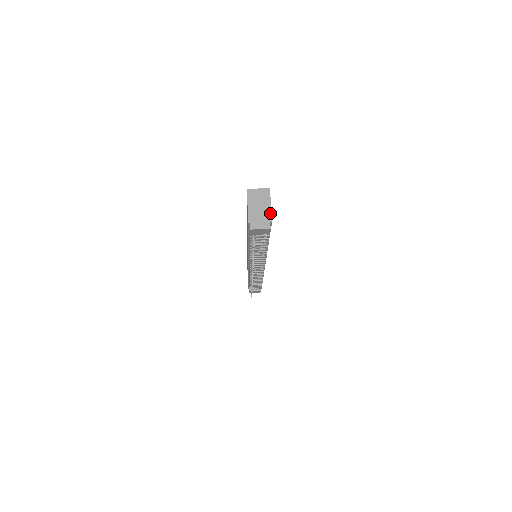
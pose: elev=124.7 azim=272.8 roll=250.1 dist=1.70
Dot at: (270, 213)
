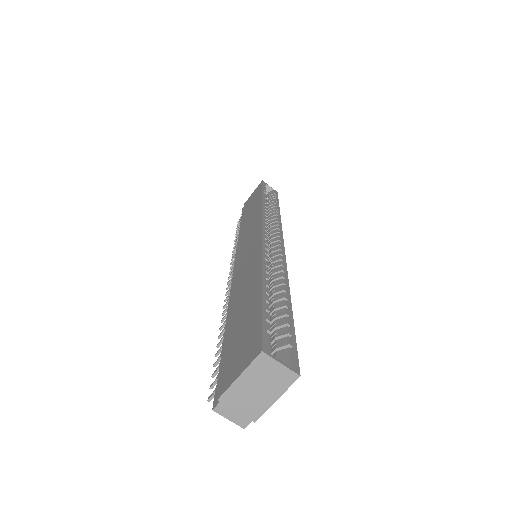
Dot at: (264, 410)
